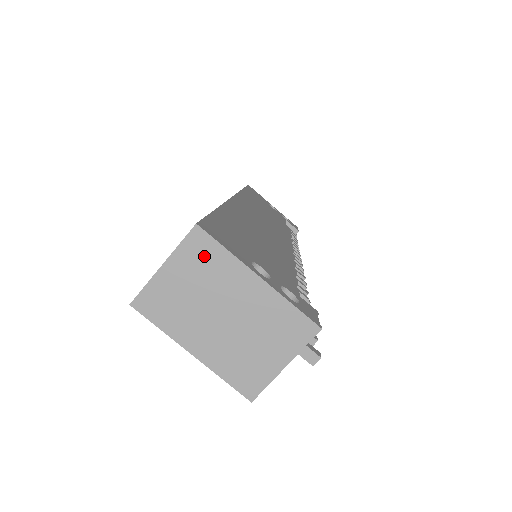
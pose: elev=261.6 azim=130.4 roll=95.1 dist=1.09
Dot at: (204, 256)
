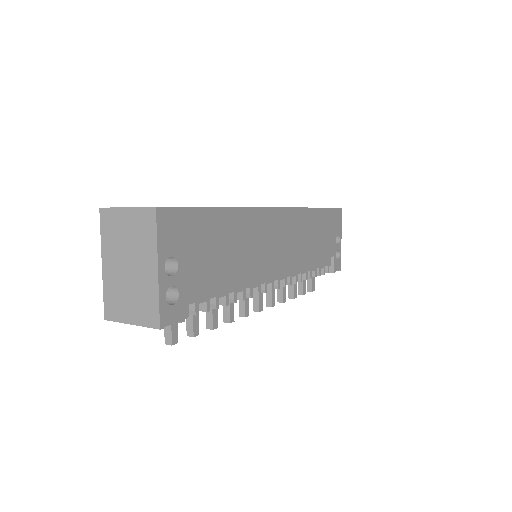
Dot at: (146, 227)
